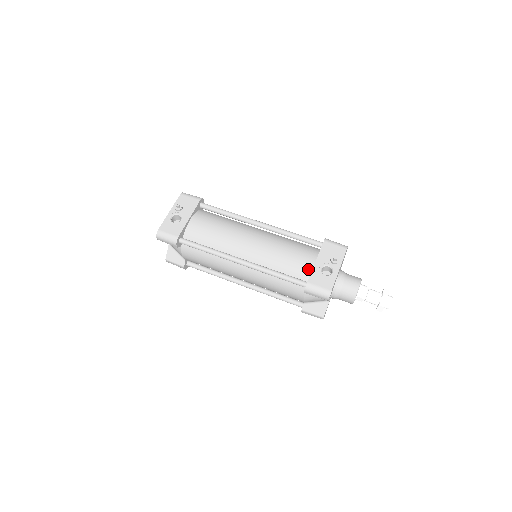
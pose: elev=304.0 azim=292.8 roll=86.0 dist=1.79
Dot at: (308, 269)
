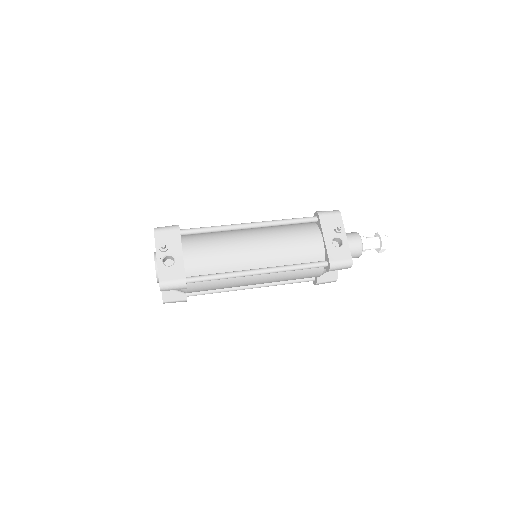
Dot at: (320, 249)
